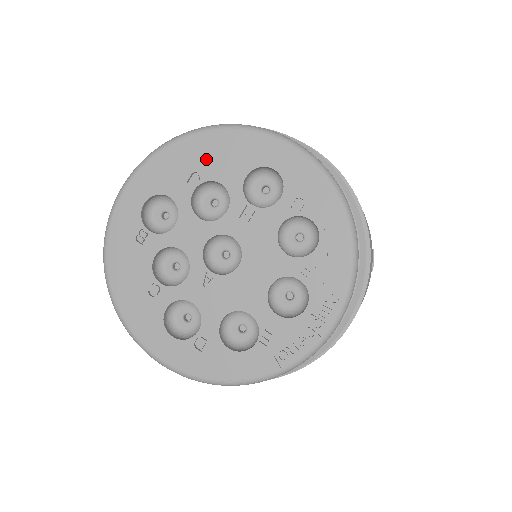
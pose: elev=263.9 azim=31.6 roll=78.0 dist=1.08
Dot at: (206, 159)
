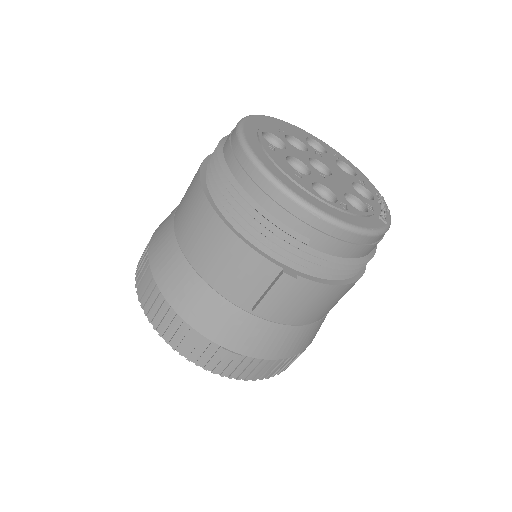
Dot at: (281, 126)
